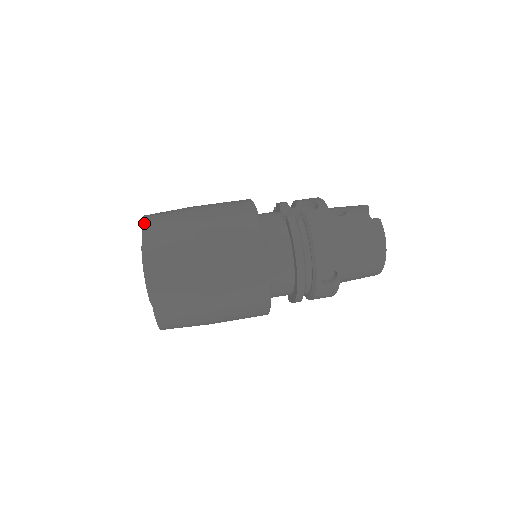
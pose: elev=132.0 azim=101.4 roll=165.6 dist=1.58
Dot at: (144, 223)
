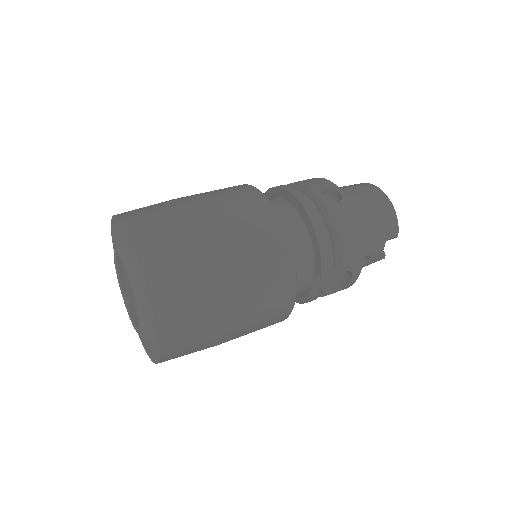
Dot at: occluded
